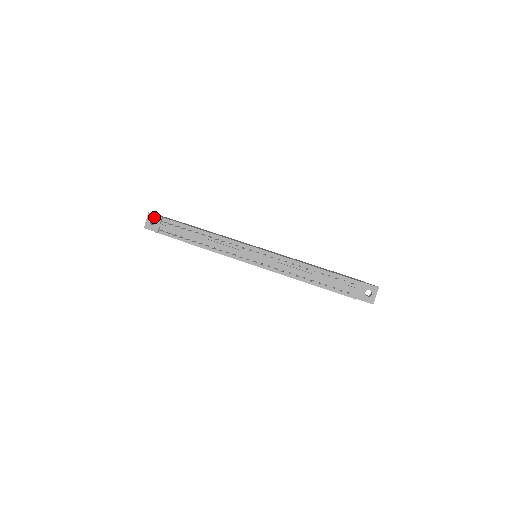
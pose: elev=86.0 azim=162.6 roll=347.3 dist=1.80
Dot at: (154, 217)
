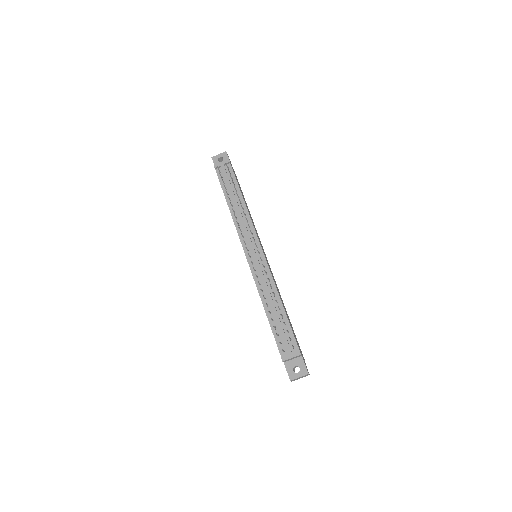
Dot at: (226, 158)
